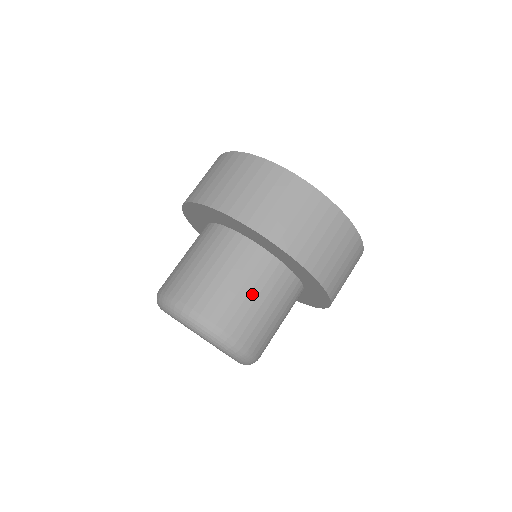
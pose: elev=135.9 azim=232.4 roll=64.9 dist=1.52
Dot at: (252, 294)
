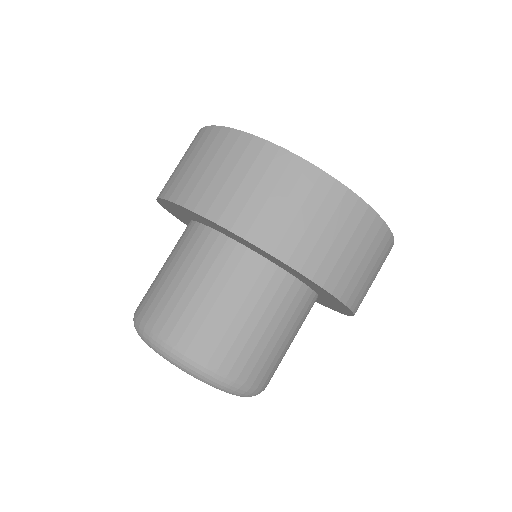
Dot at: (270, 329)
